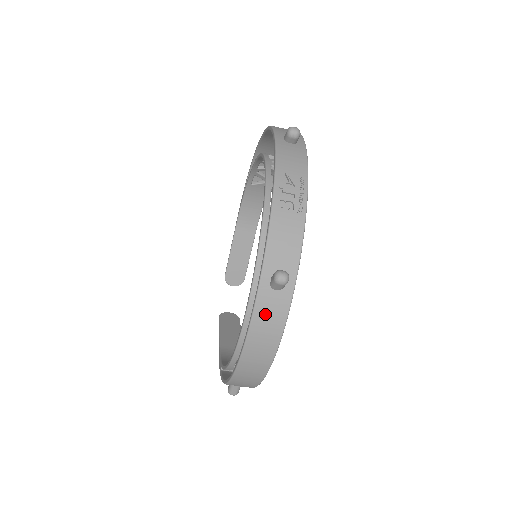
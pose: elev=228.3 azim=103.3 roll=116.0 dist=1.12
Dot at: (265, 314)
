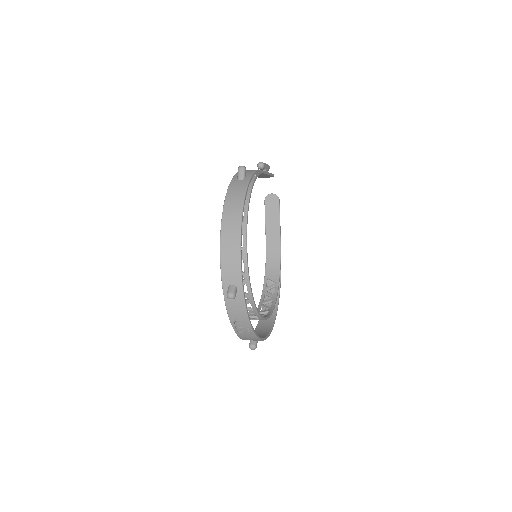
Dot at: occluded
